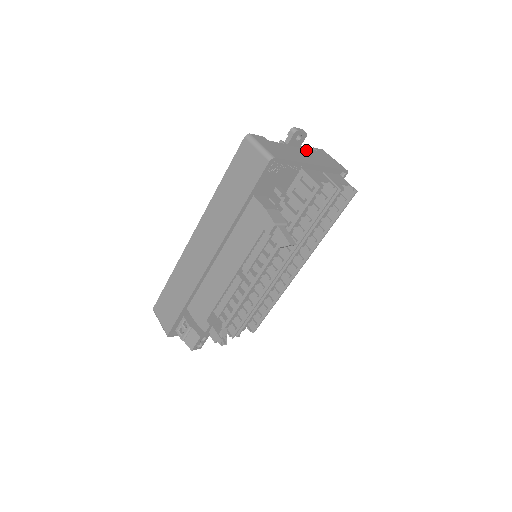
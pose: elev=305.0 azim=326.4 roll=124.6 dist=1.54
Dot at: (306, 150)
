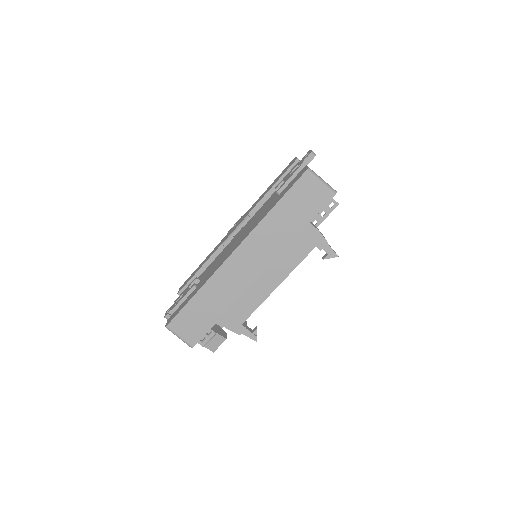
Dot at: occluded
